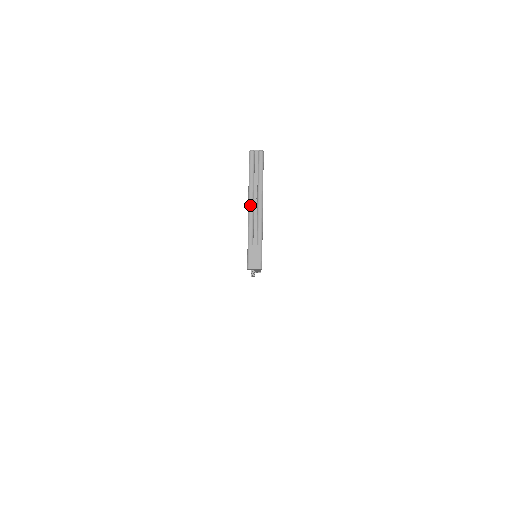
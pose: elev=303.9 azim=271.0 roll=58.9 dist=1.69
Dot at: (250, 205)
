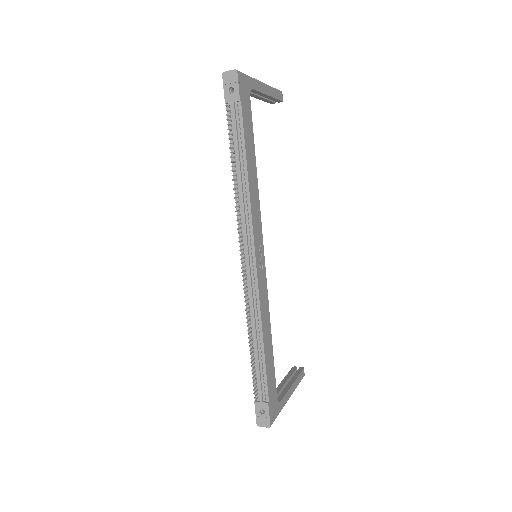
Dot at: occluded
